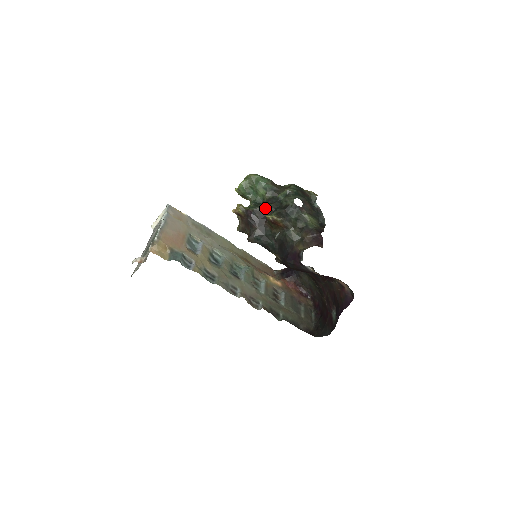
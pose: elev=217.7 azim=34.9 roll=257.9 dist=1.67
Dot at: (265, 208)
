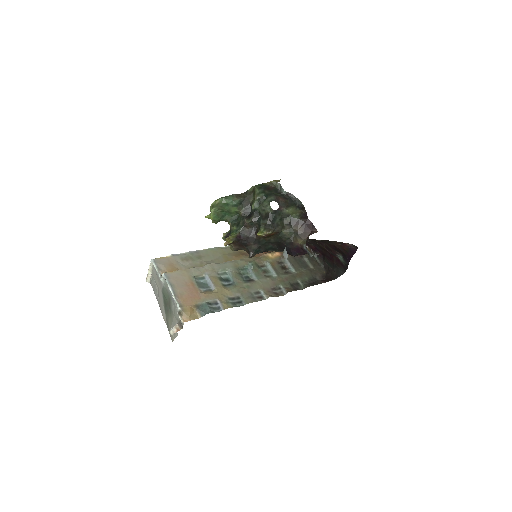
Dot at: (248, 225)
